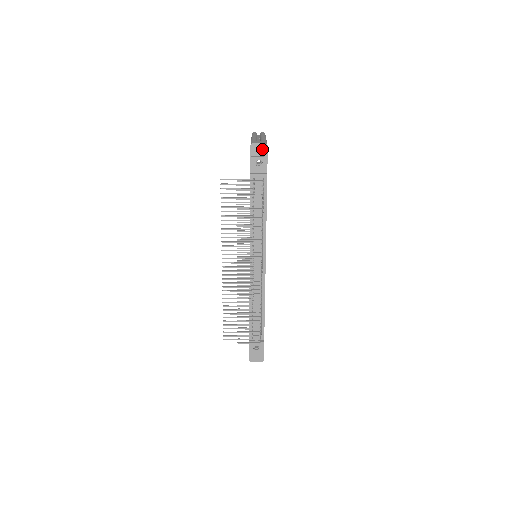
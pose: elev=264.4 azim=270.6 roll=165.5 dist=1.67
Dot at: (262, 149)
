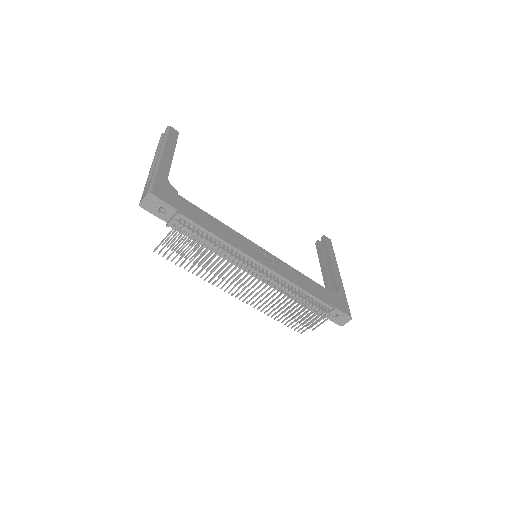
Dot at: (151, 200)
